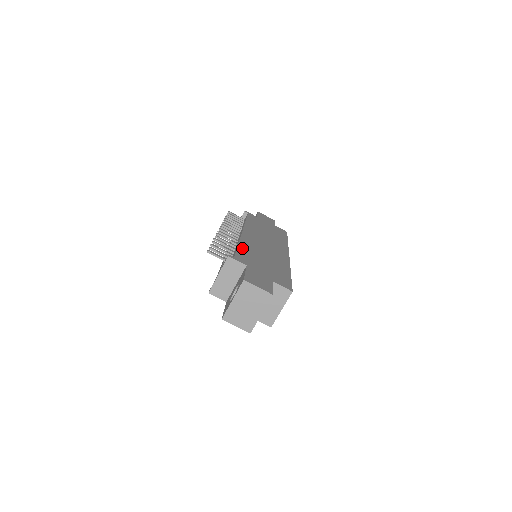
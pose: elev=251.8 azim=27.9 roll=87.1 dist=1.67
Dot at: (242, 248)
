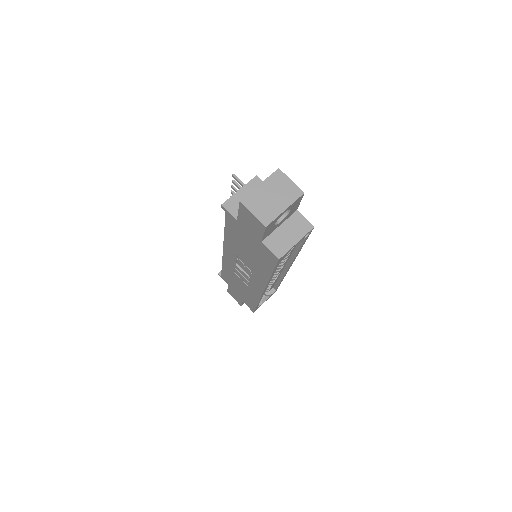
Dot at: occluded
